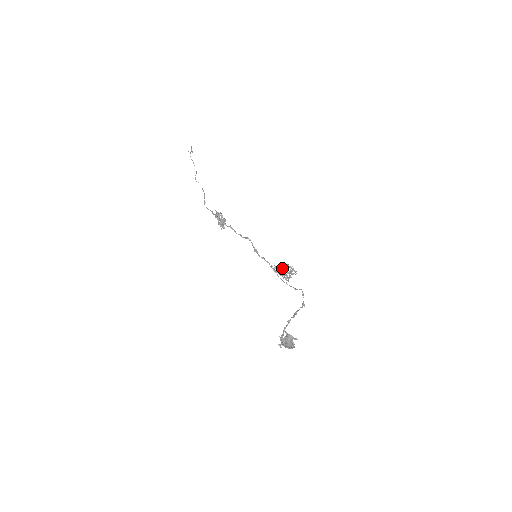
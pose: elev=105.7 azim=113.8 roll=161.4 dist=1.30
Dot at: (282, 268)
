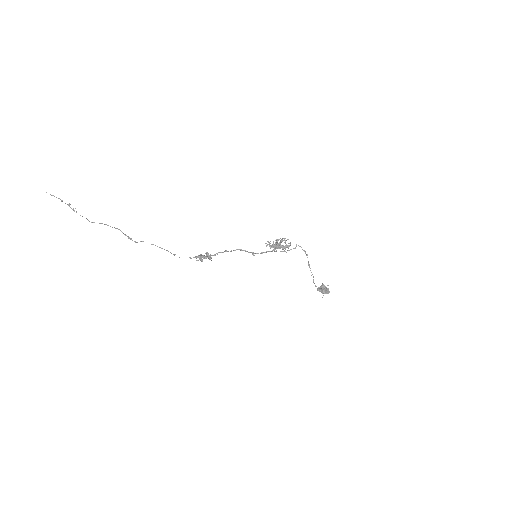
Dot at: (280, 248)
